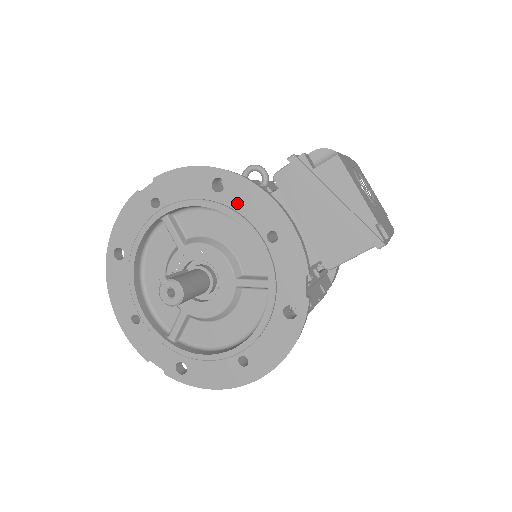
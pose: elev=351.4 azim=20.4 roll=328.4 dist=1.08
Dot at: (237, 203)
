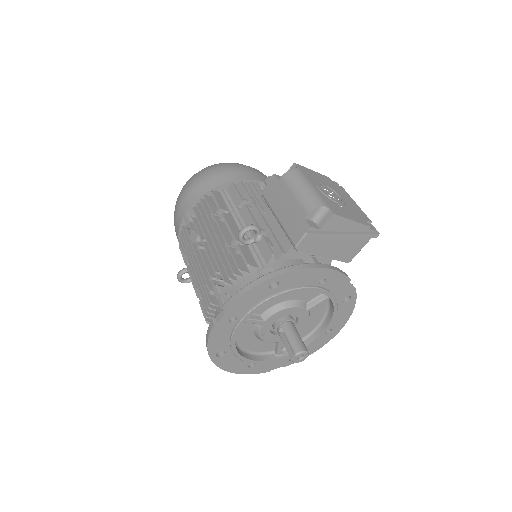
Dot at: (292, 284)
